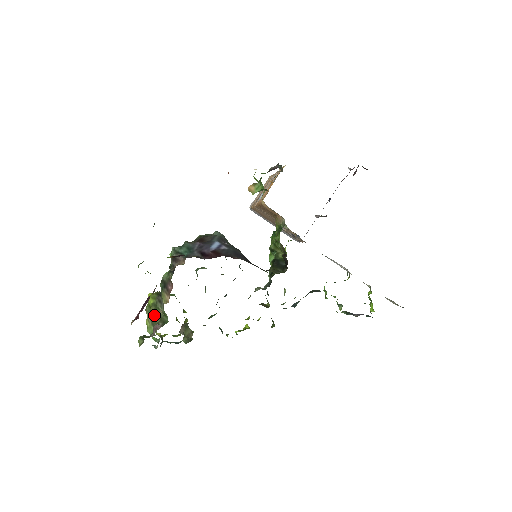
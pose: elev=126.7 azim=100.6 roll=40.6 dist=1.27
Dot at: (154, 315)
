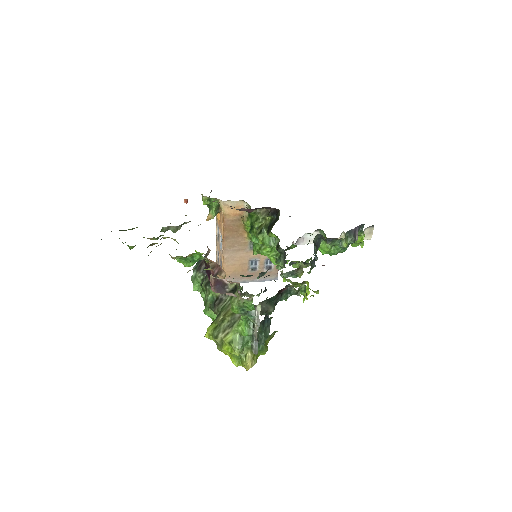
Dot at: (226, 313)
